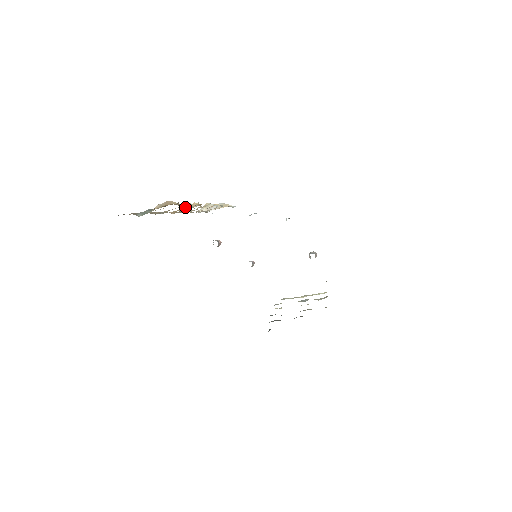
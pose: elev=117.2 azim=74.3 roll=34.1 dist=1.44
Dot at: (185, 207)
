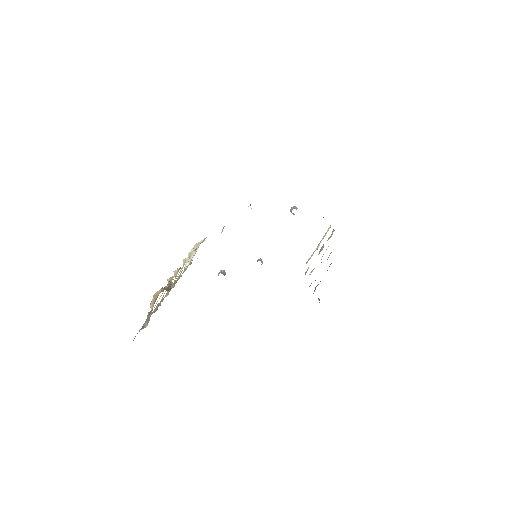
Dot at: (170, 286)
